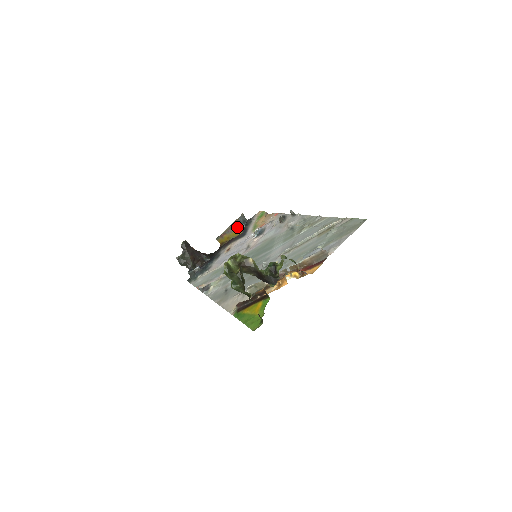
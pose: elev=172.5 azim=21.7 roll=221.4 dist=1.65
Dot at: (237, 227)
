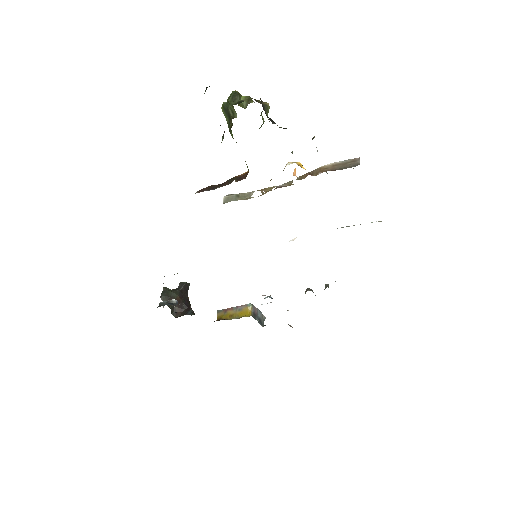
Dot at: (250, 307)
